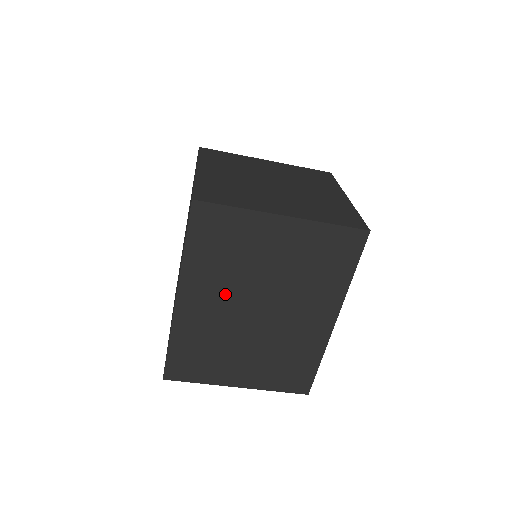
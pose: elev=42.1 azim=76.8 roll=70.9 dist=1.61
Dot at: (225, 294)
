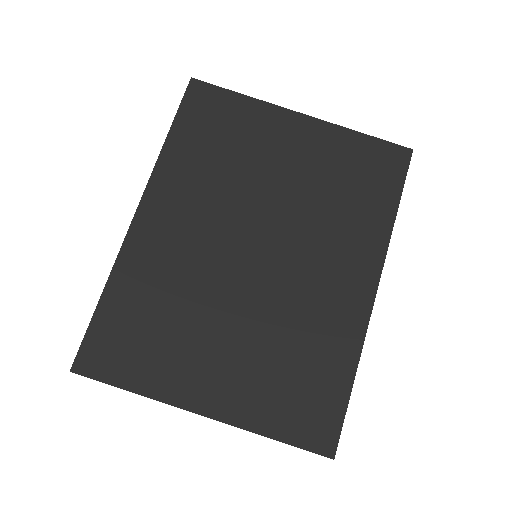
Dot at: (210, 214)
